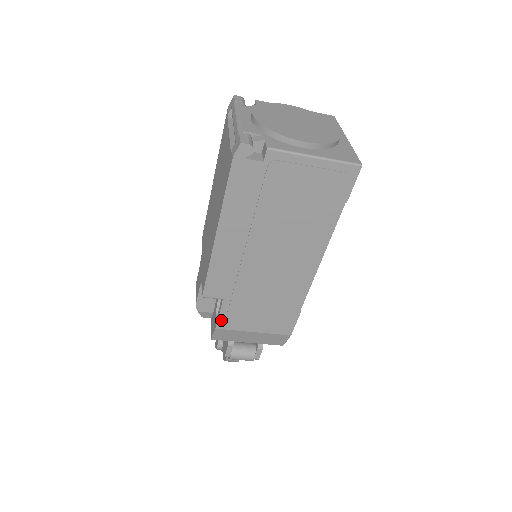
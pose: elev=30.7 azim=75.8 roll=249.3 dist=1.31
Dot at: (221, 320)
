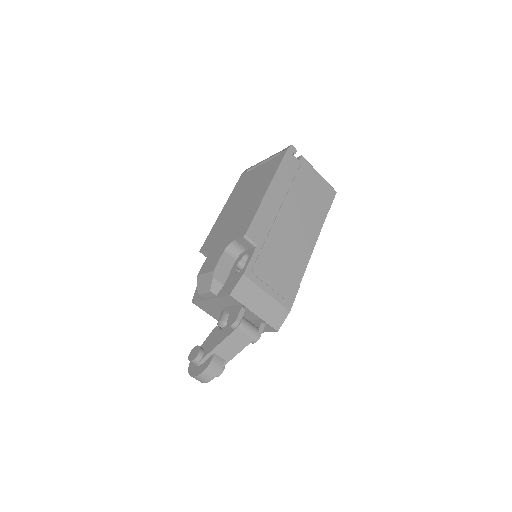
Dot at: (249, 267)
